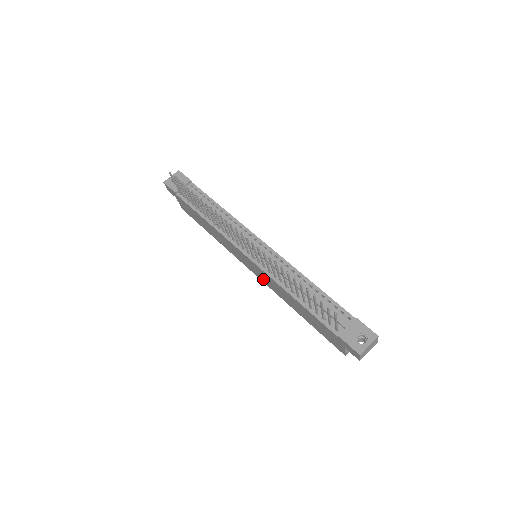
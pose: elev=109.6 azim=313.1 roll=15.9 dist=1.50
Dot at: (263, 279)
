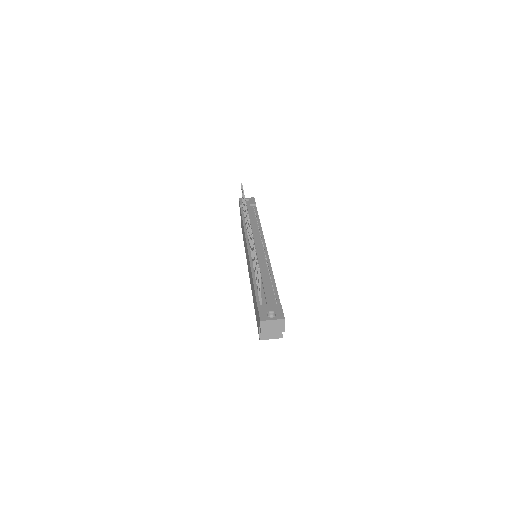
Dot at: (249, 273)
